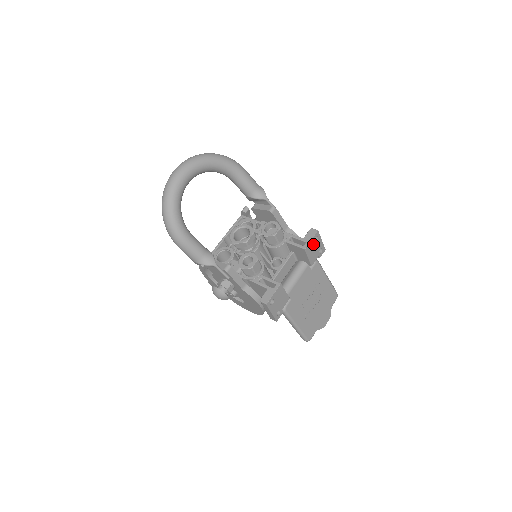
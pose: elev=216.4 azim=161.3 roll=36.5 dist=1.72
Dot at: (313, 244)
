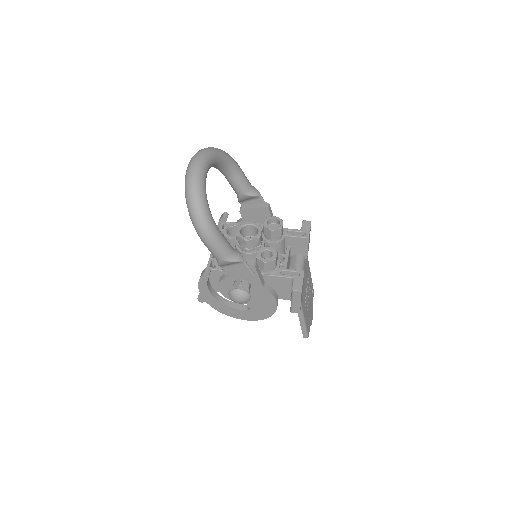
Dot at: occluded
